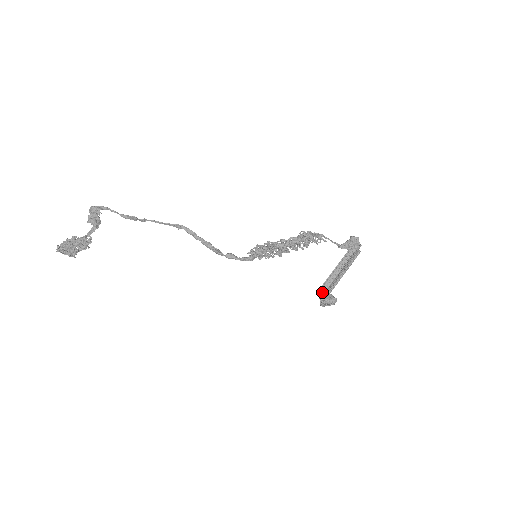
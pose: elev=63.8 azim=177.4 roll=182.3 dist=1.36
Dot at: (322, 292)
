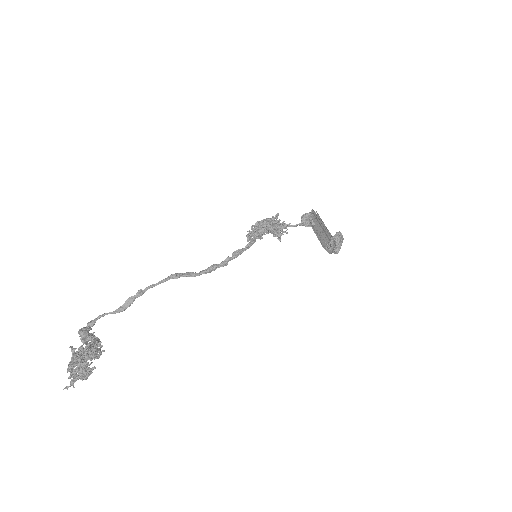
Dot at: (326, 242)
